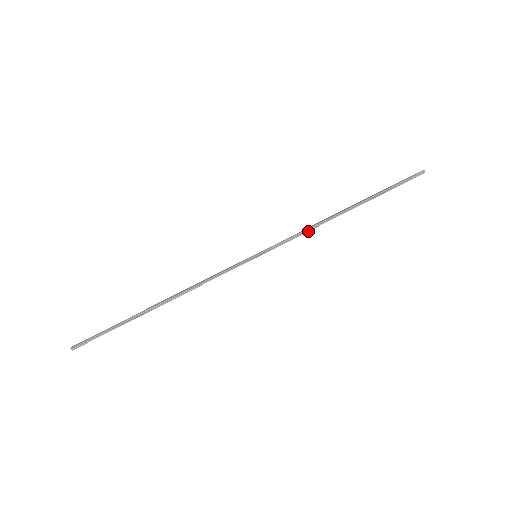
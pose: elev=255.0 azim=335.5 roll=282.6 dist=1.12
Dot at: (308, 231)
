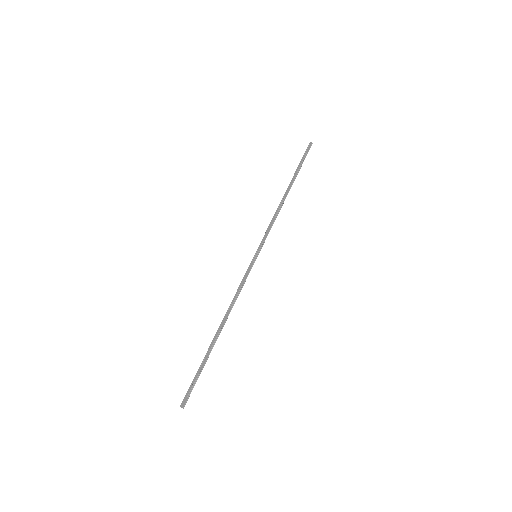
Dot at: occluded
